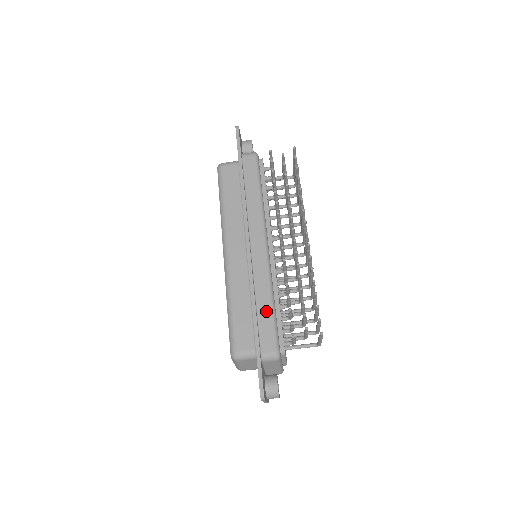
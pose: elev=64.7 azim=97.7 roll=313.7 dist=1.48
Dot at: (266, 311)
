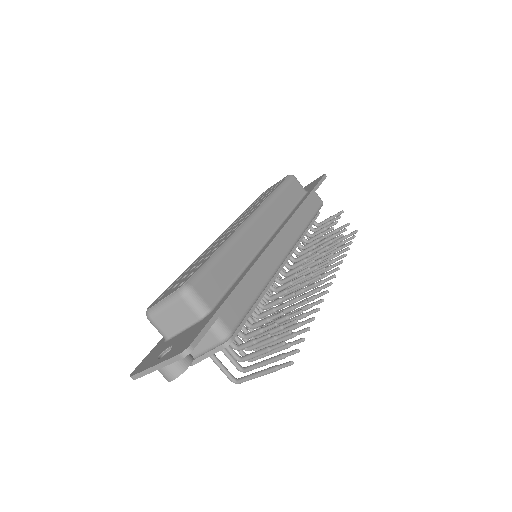
Dot at: (251, 293)
